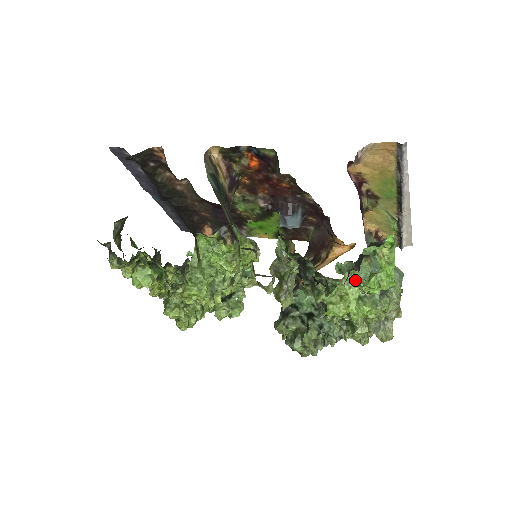
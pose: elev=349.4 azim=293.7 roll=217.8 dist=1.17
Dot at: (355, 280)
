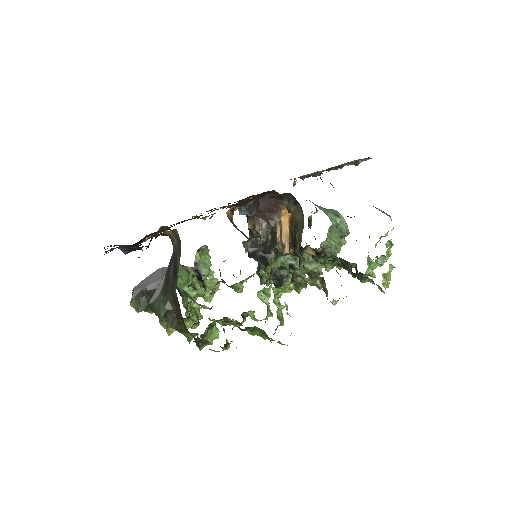
Dot at: (390, 265)
